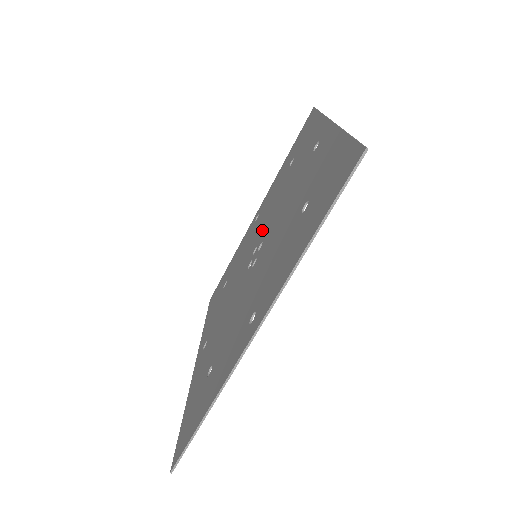
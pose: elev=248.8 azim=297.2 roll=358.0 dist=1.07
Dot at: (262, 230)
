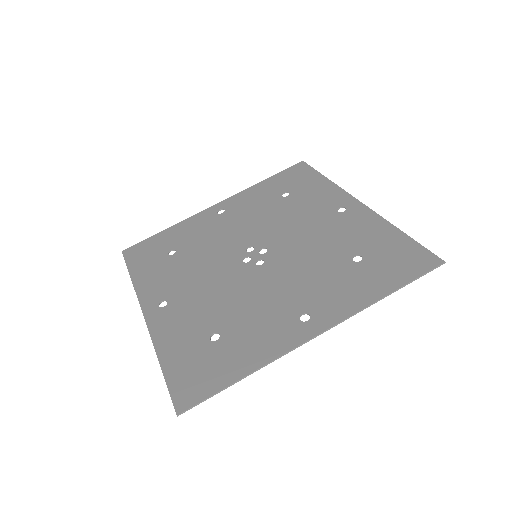
Dot at: (255, 235)
